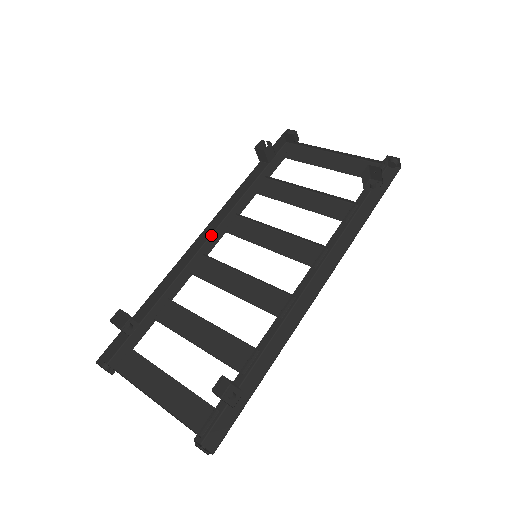
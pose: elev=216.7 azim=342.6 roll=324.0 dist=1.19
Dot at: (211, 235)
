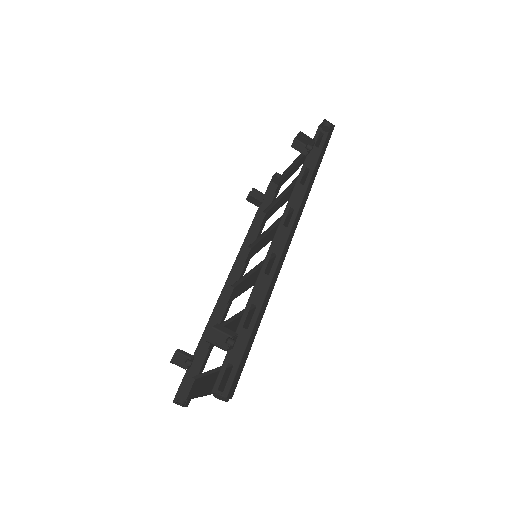
Dot at: (241, 274)
